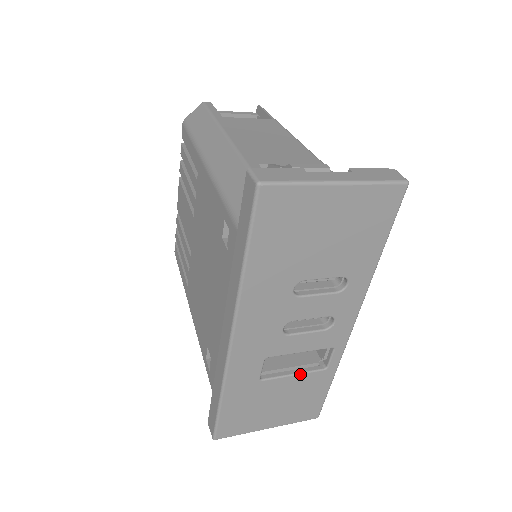
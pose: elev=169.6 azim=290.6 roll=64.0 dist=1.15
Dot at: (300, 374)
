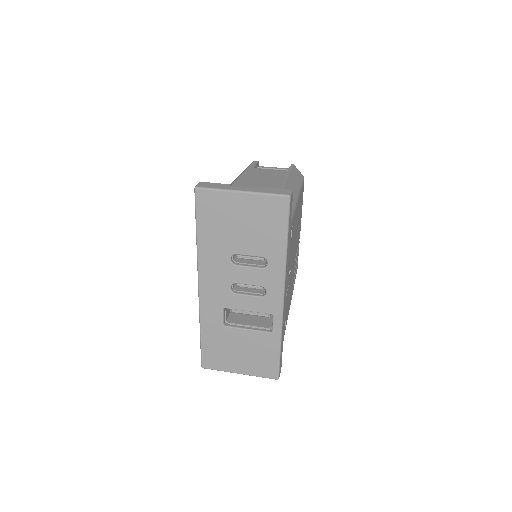
Dot at: (252, 330)
